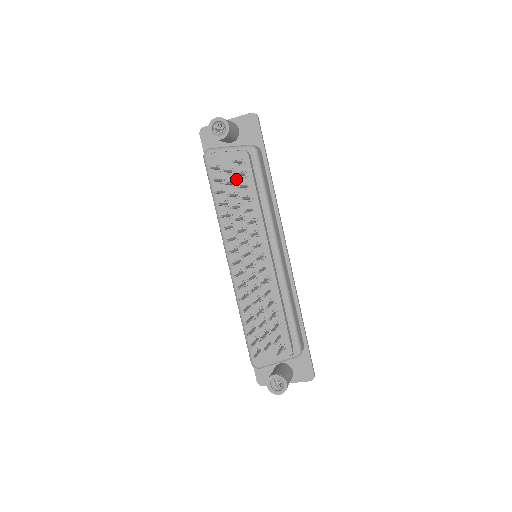
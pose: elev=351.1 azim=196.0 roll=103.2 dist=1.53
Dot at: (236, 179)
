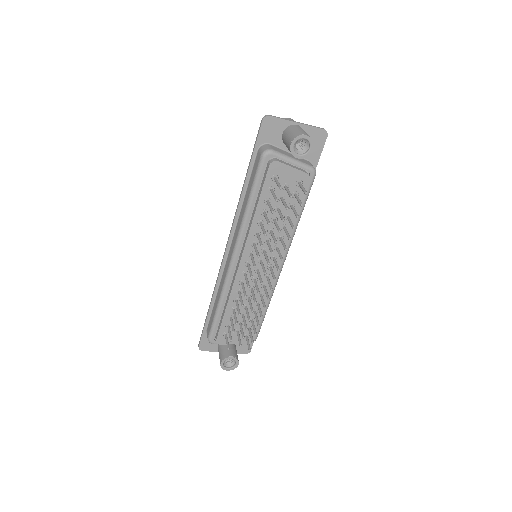
Dot at: (286, 195)
